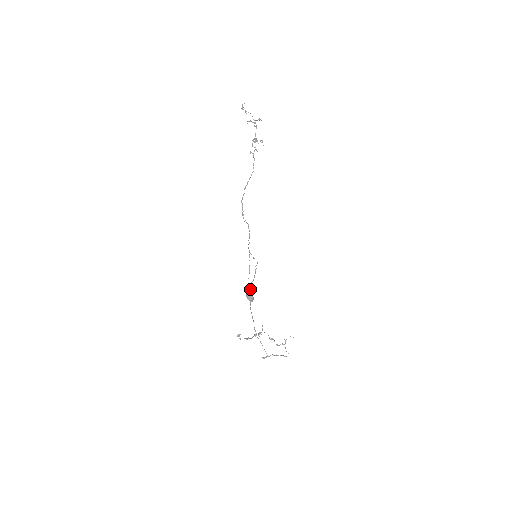
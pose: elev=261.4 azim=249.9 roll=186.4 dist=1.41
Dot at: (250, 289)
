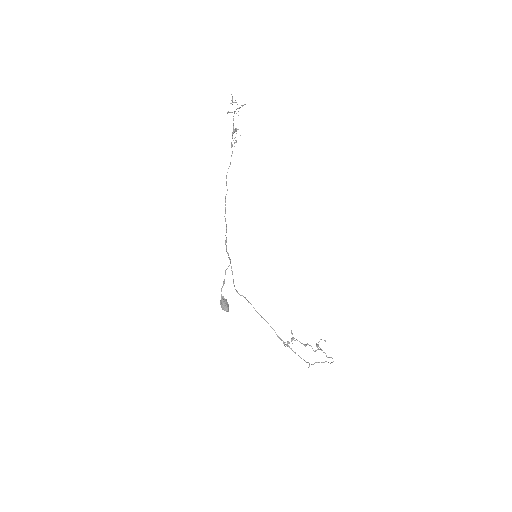
Dot at: (221, 298)
